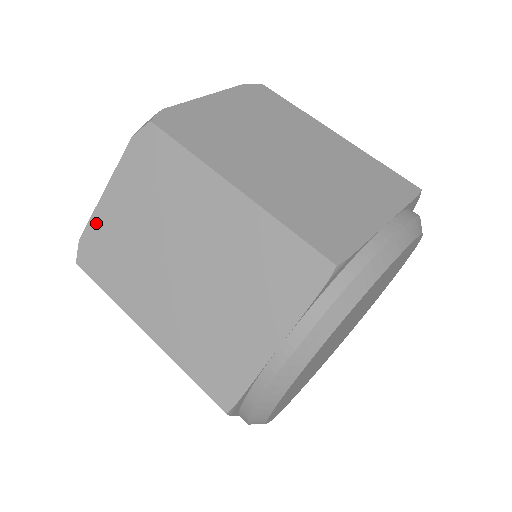
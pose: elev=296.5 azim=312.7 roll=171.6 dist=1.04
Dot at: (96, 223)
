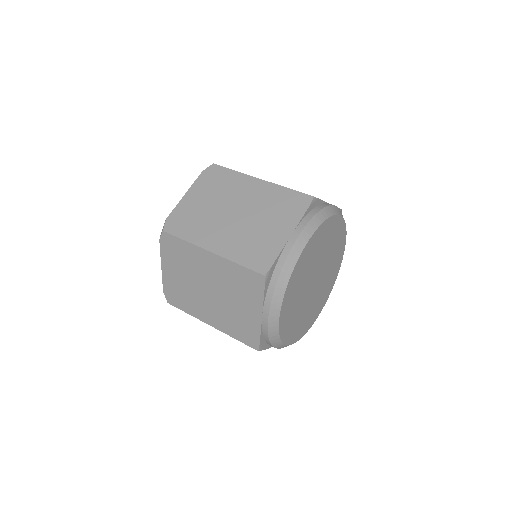
Dot at: (178, 209)
